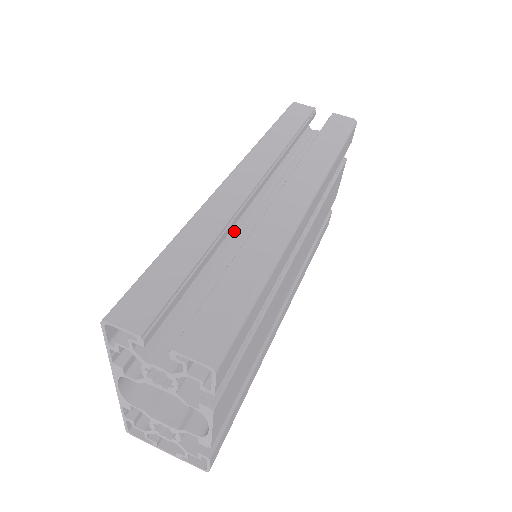
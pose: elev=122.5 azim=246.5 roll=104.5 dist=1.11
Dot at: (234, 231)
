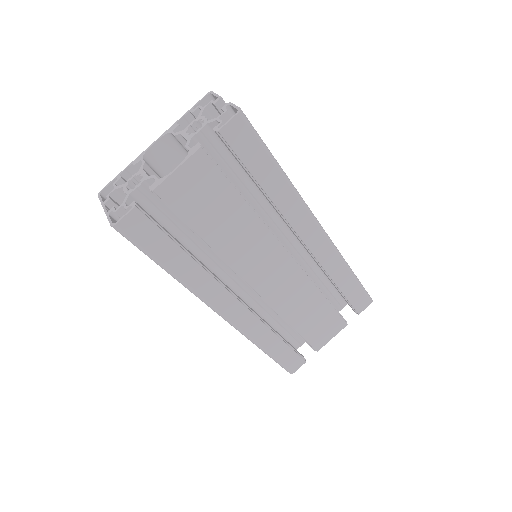
Dot at: occluded
